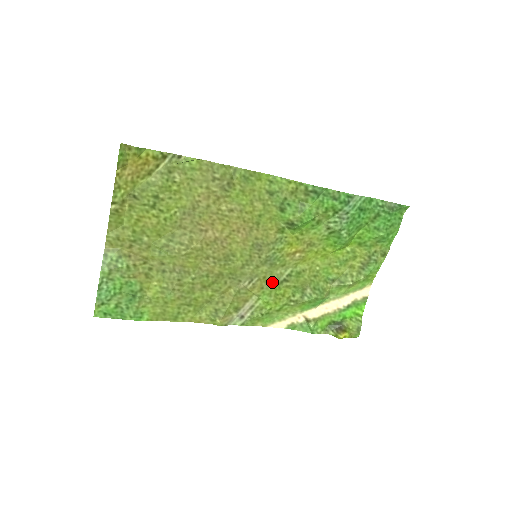
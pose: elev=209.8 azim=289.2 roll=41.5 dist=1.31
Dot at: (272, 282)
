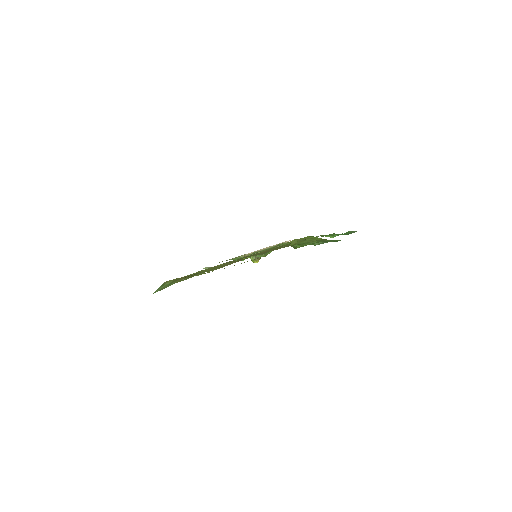
Dot at: occluded
